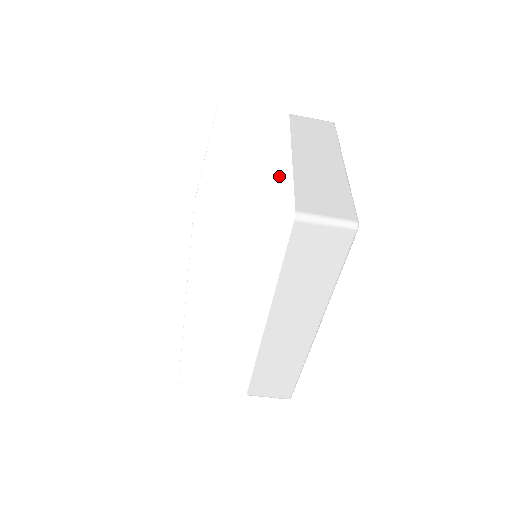
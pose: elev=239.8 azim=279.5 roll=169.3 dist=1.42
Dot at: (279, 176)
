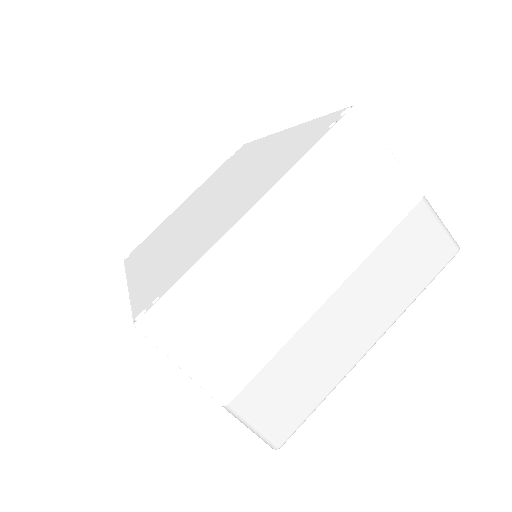
Dot at: (271, 333)
